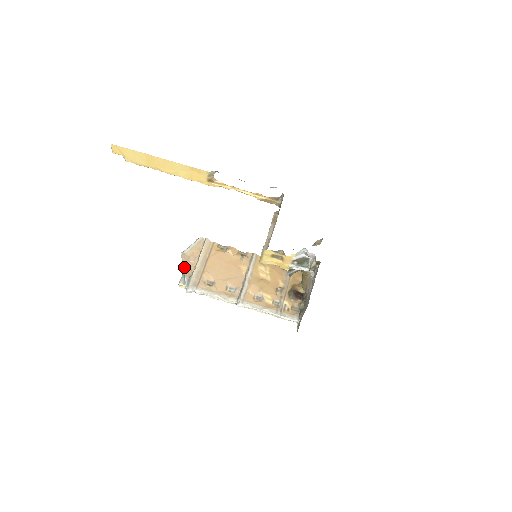
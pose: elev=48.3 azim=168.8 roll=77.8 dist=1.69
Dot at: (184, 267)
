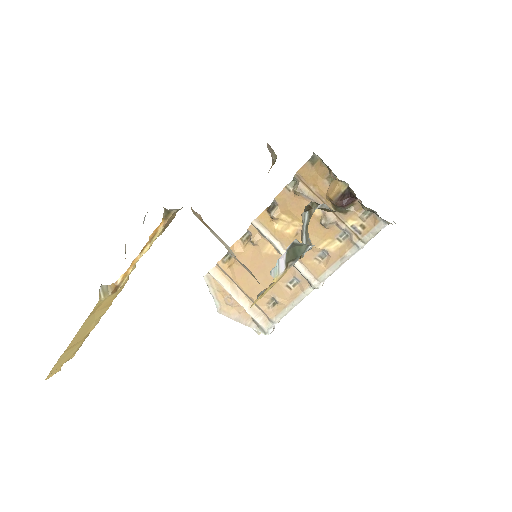
Dot at: (238, 321)
